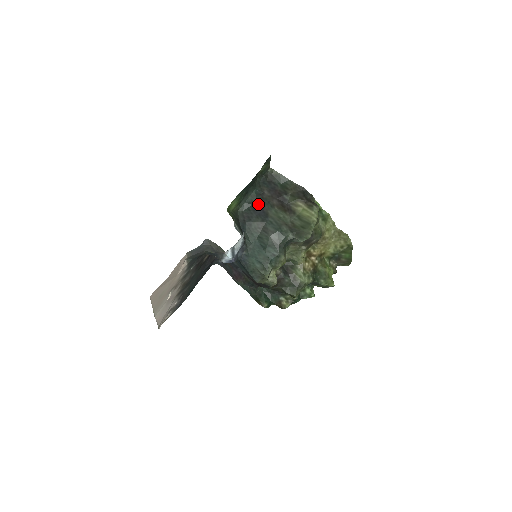
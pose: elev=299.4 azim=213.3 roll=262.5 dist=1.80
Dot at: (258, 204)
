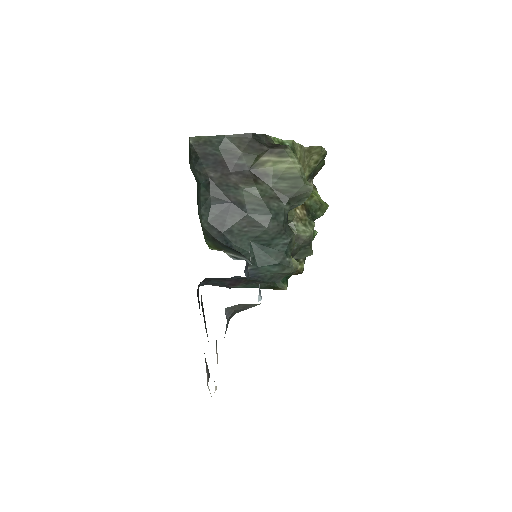
Dot at: (217, 198)
